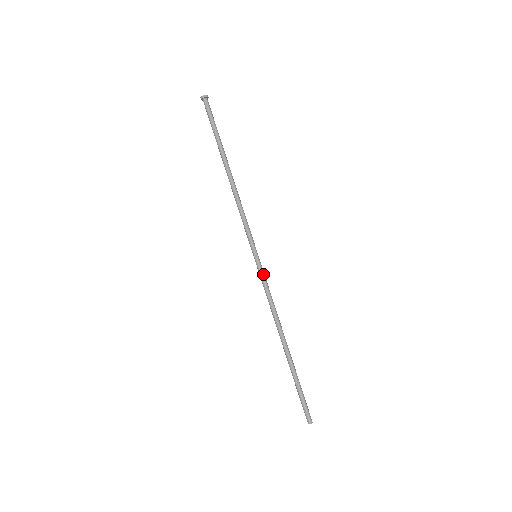
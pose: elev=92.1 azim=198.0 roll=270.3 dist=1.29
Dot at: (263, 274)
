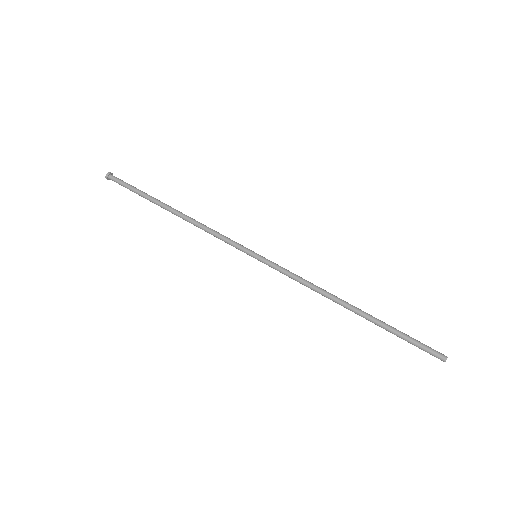
Dot at: (276, 264)
